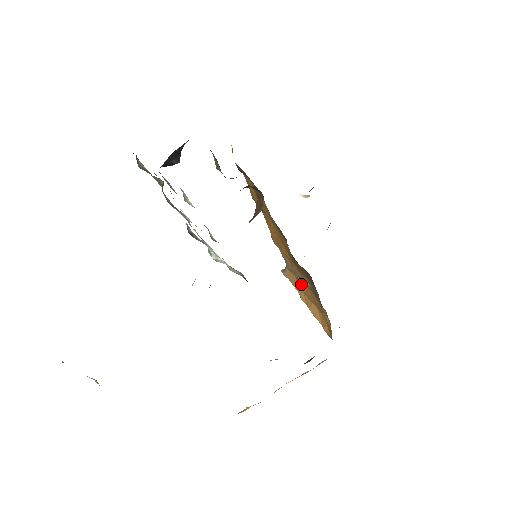
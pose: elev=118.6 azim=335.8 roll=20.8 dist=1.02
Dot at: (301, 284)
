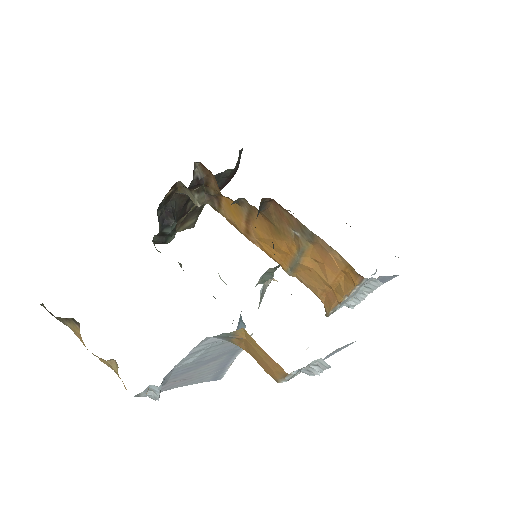
Dot at: (319, 274)
